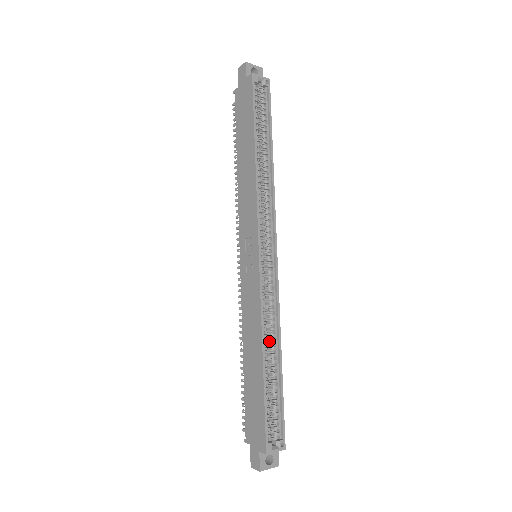
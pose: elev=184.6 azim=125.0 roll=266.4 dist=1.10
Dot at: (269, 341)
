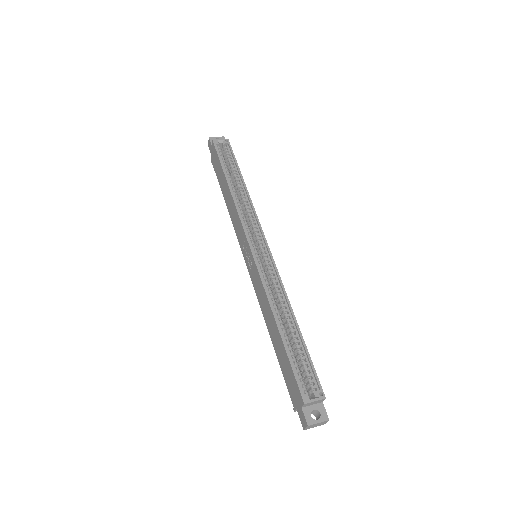
Dot at: (282, 312)
